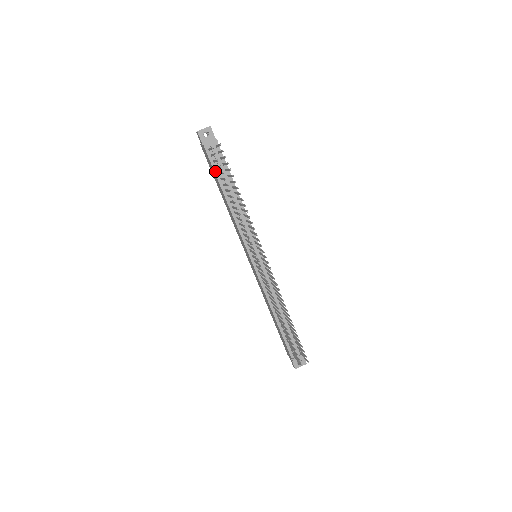
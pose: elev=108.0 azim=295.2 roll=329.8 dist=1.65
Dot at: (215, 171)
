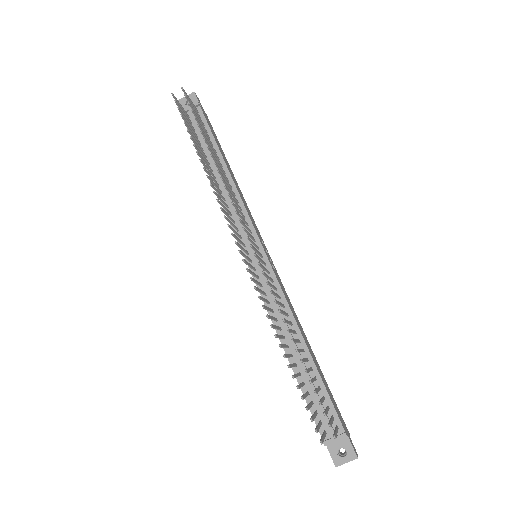
Dot at: occluded
